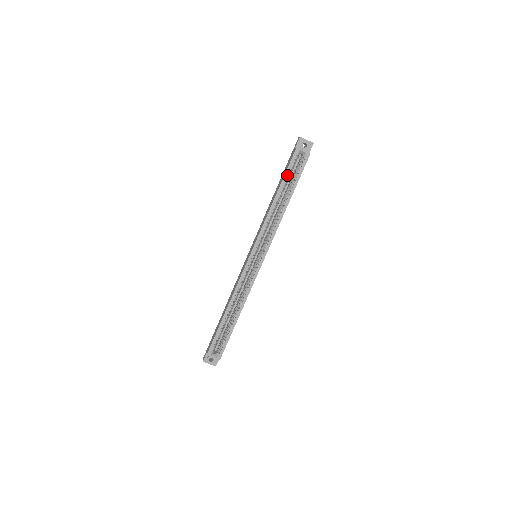
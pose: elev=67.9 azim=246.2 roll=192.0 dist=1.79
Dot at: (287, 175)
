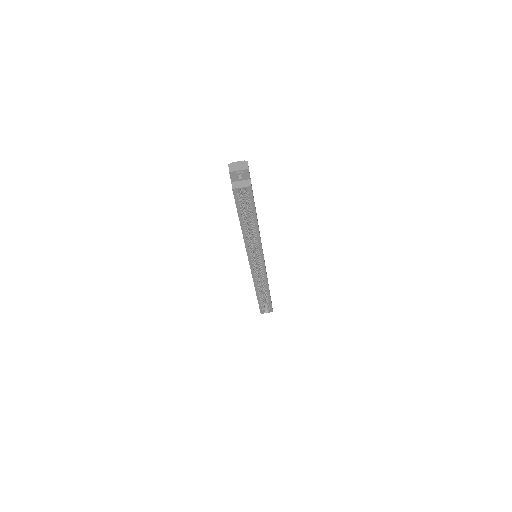
Dot at: (240, 211)
